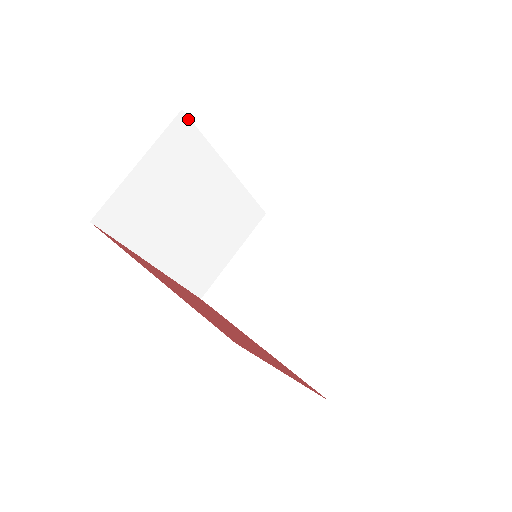
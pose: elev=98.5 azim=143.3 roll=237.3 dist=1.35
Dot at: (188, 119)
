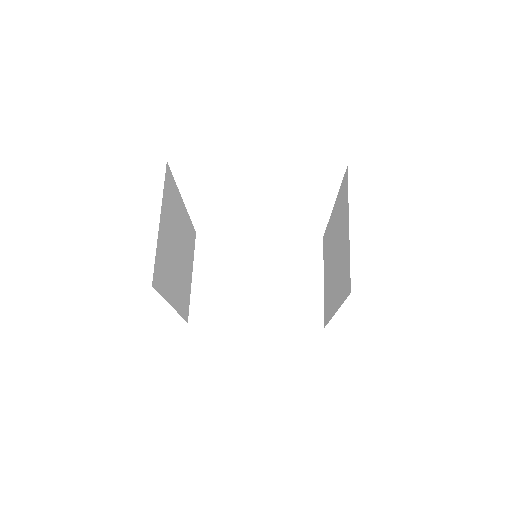
Dot at: (204, 234)
